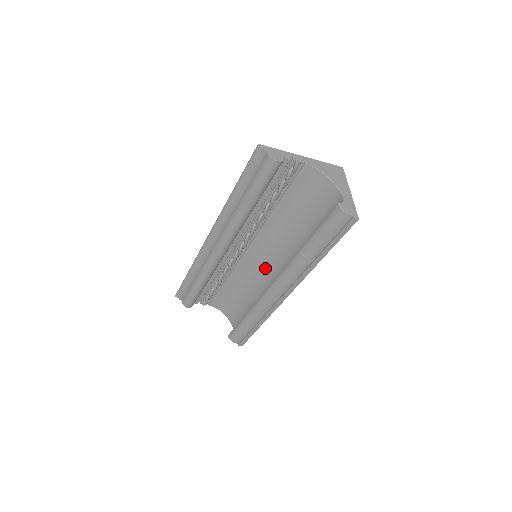
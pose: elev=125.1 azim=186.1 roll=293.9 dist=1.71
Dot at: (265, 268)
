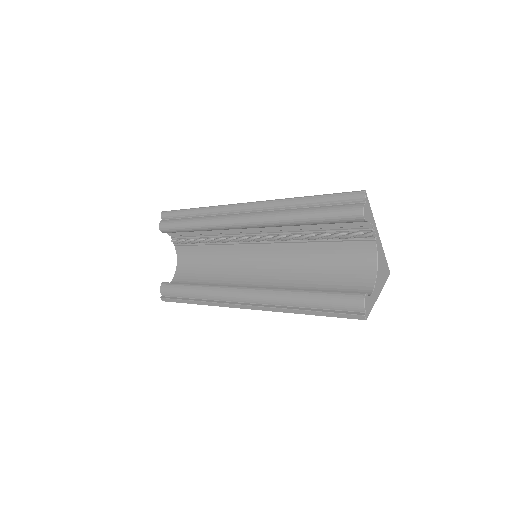
Dot at: (251, 271)
